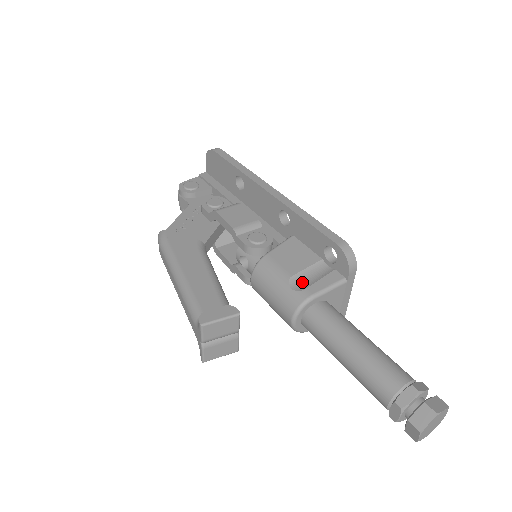
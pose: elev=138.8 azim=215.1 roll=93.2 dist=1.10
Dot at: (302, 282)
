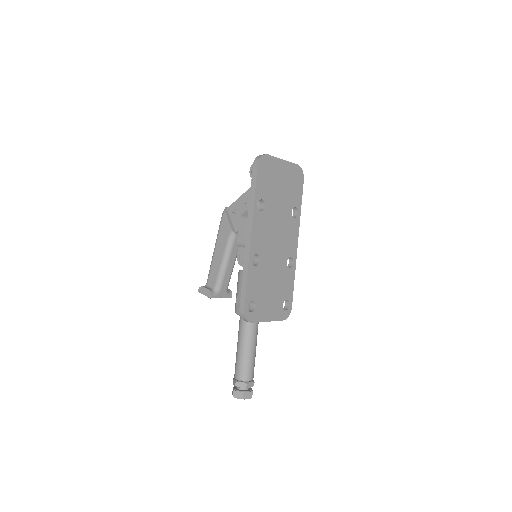
Dot at: occluded
